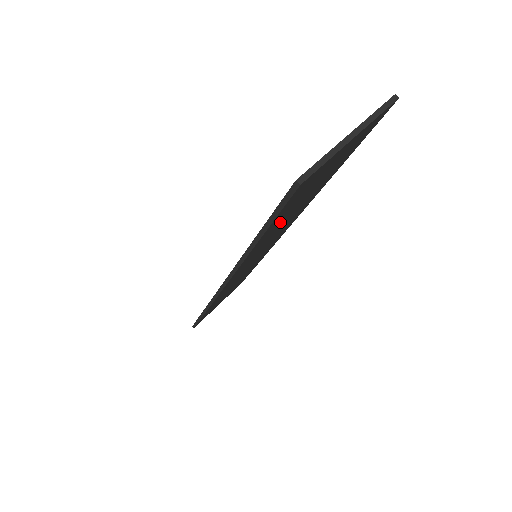
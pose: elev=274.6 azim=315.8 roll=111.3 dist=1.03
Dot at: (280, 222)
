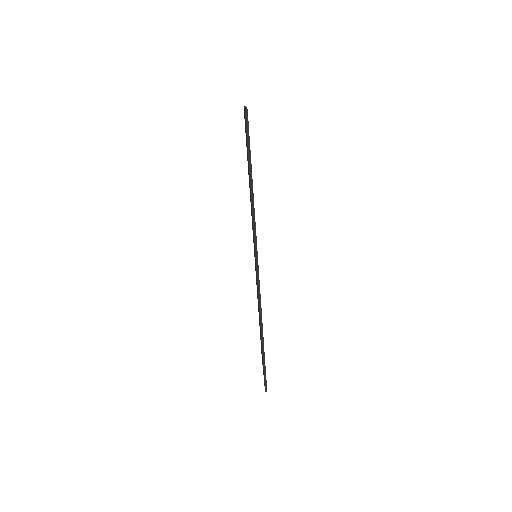
Dot at: occluded
